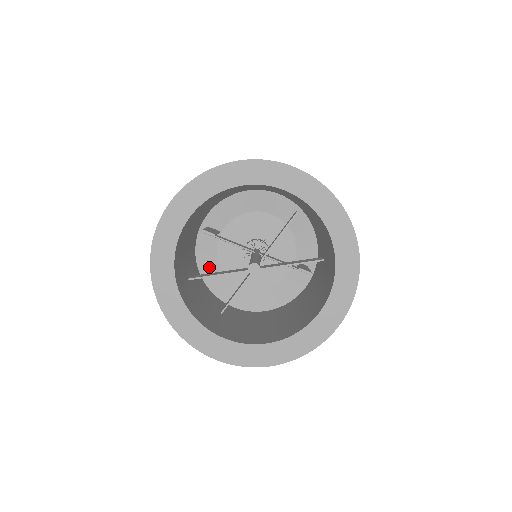
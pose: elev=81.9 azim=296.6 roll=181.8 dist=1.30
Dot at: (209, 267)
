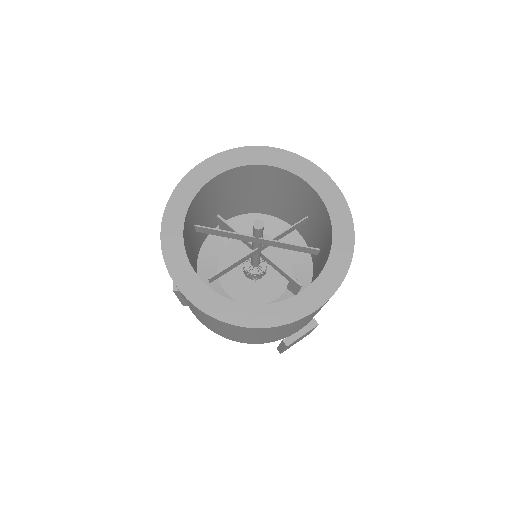
Dot at: (207, 267)
